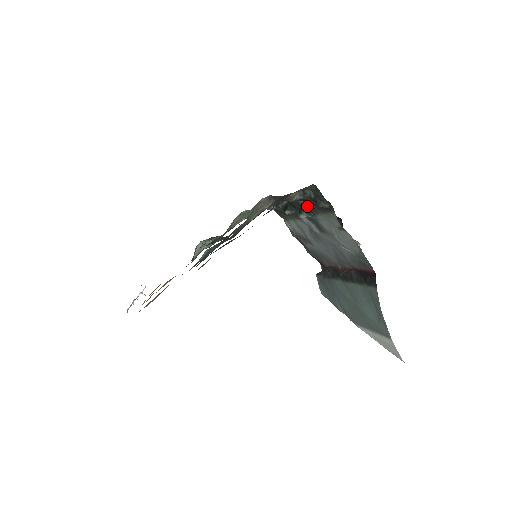
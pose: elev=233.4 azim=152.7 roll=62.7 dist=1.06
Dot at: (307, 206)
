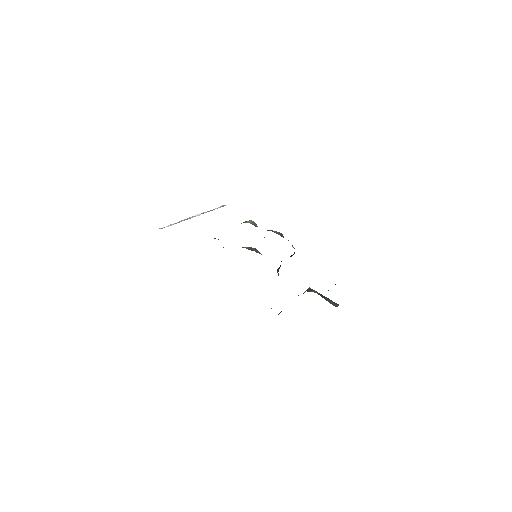
Dot at: (278, 271)
